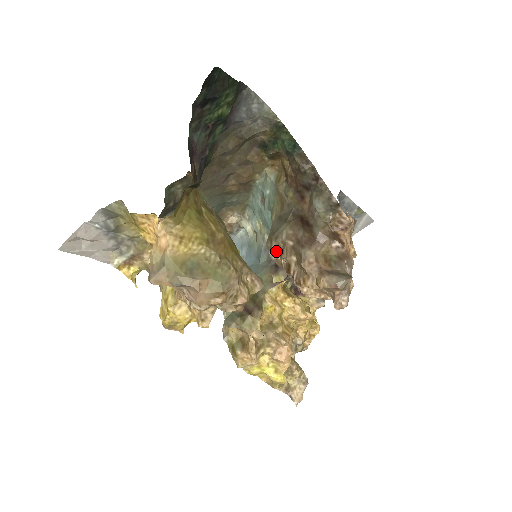
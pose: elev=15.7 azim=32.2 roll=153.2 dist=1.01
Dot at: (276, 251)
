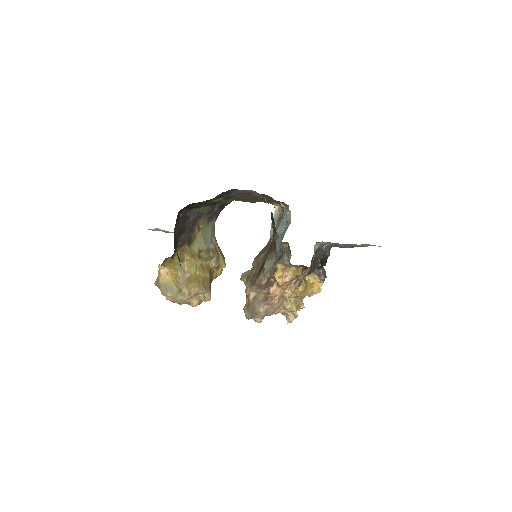
Dot at: occluded
